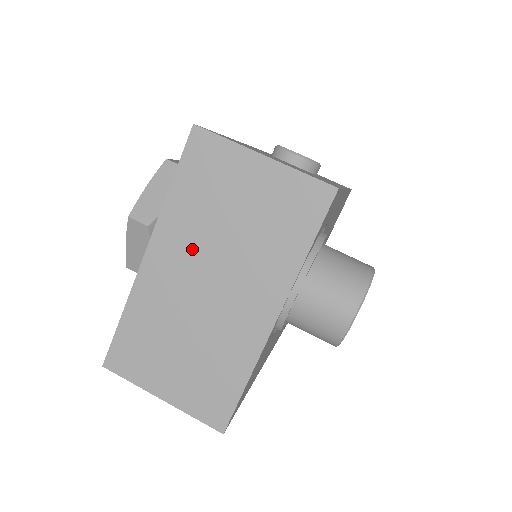
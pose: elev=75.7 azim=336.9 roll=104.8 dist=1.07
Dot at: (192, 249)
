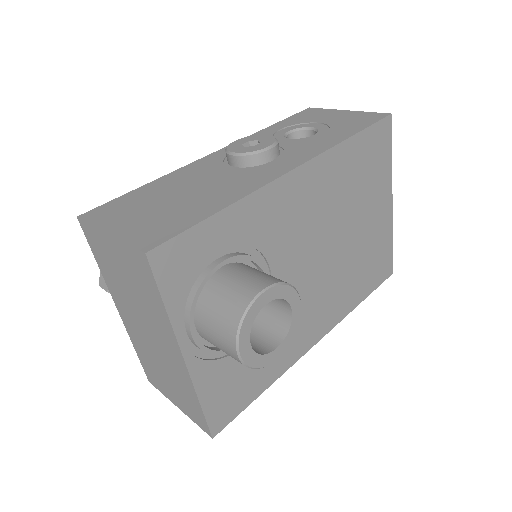
Dot at: (128, 306)
